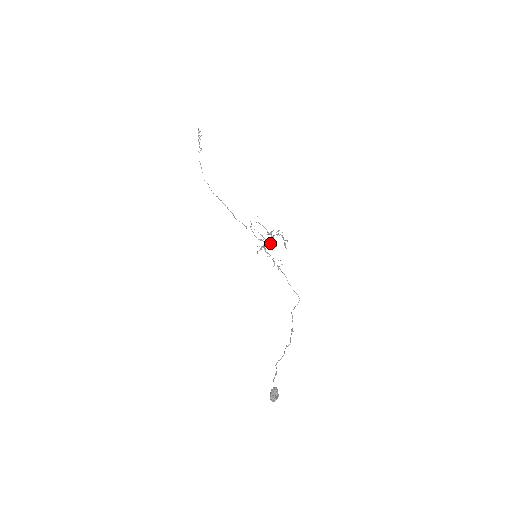
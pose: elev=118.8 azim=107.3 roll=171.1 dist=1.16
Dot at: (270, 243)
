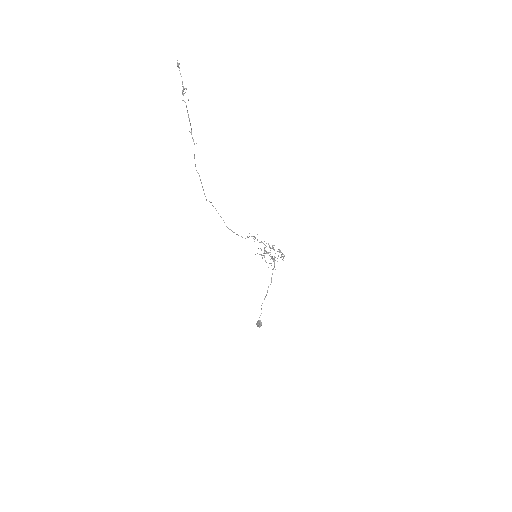
Dot at: occluded
